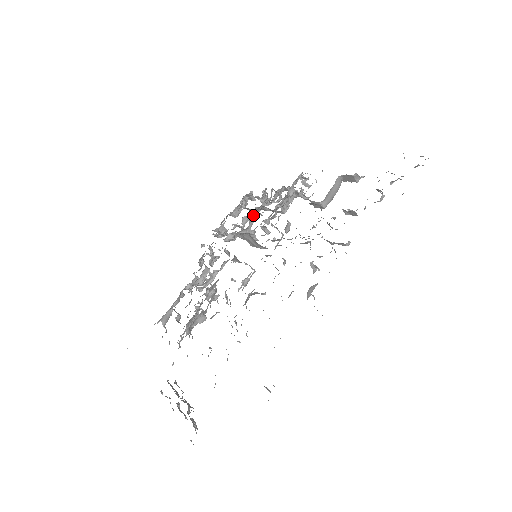
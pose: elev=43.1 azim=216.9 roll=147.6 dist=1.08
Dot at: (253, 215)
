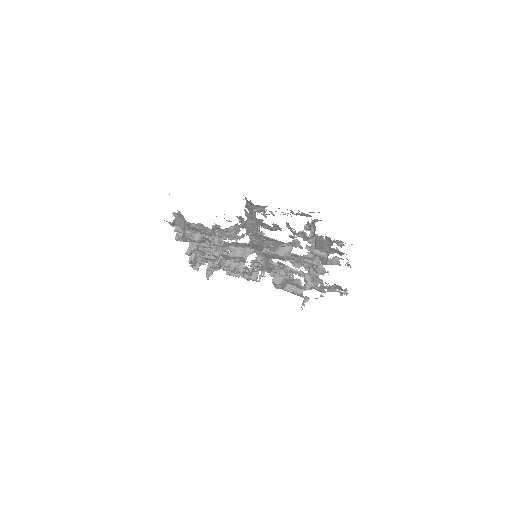
Dot at: (220, 262)
